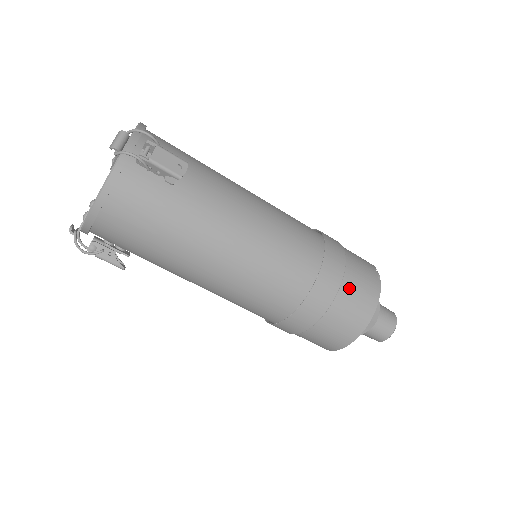
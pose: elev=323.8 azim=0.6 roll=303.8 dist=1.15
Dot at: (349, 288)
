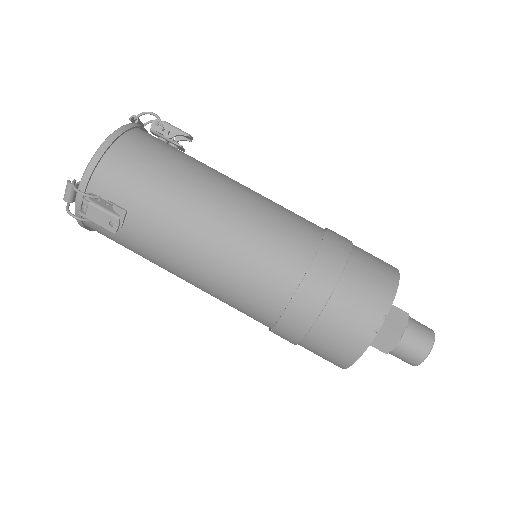
Dot at: (320, 337)
